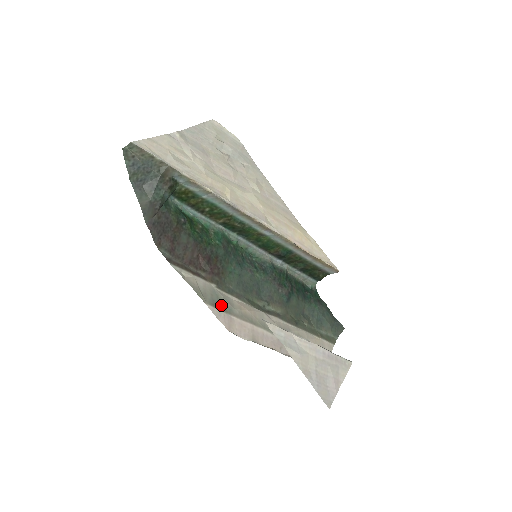
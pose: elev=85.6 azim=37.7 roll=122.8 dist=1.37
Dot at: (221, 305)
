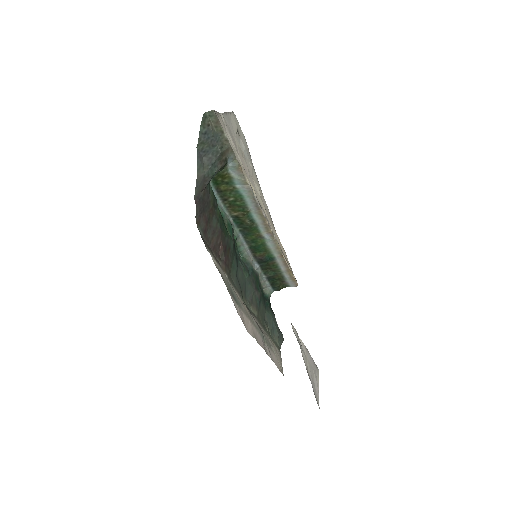
Dot at: (235, 298)
